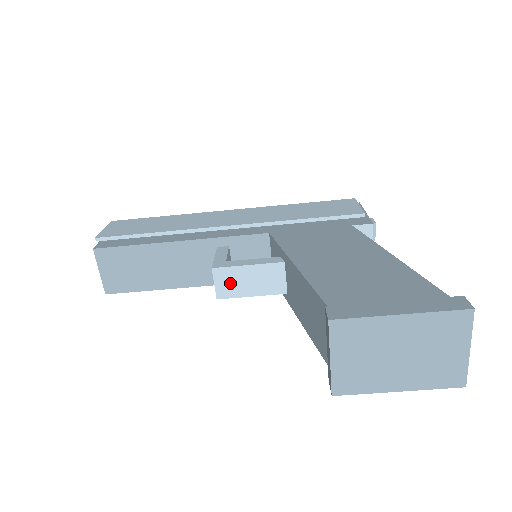
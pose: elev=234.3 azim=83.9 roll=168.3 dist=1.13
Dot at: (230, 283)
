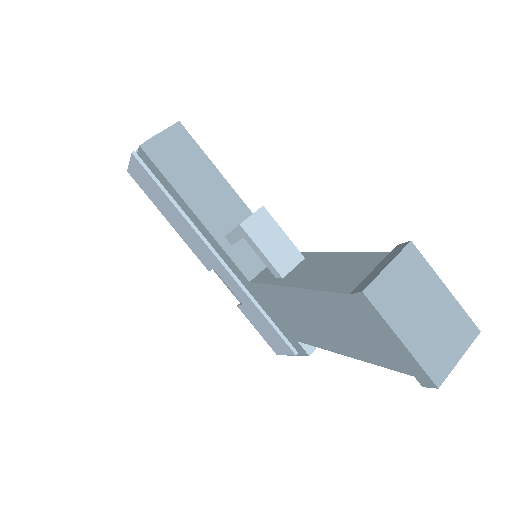
Dot at: (261, 227)
